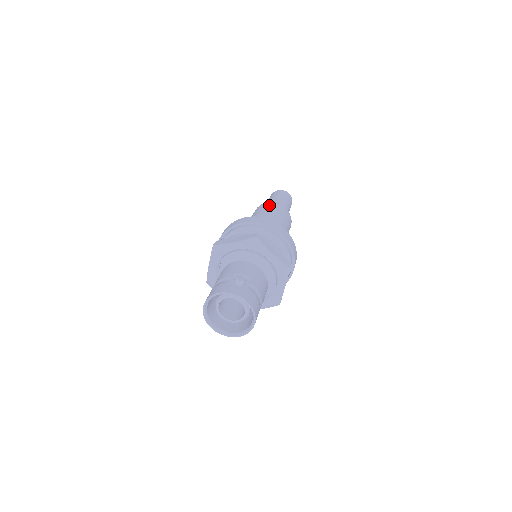
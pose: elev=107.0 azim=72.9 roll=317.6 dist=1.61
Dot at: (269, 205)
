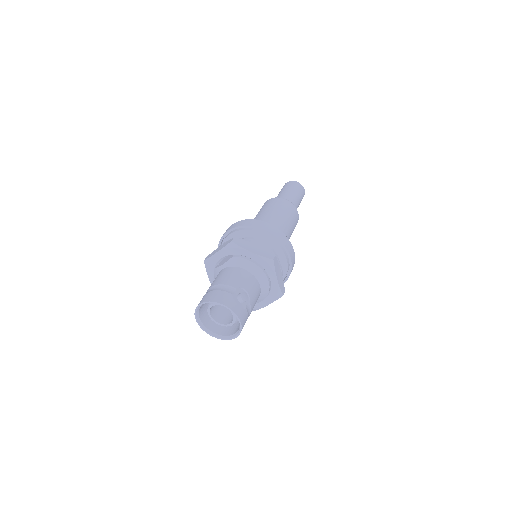
Dot at: (287, 205)
